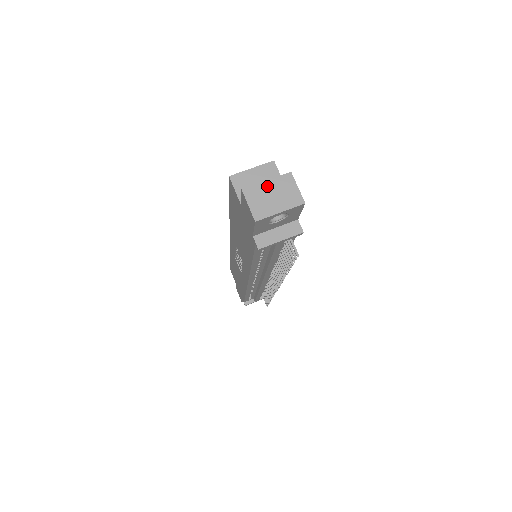
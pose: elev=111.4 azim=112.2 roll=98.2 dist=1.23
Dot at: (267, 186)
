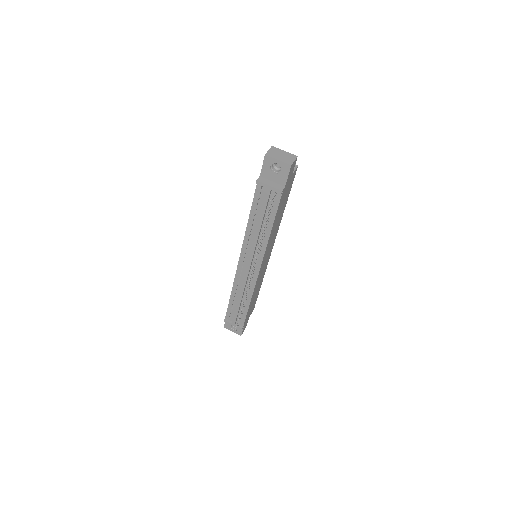
Dot at: (283, 152)
